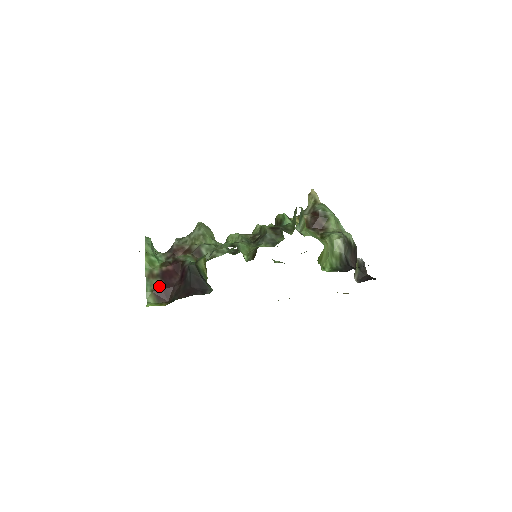
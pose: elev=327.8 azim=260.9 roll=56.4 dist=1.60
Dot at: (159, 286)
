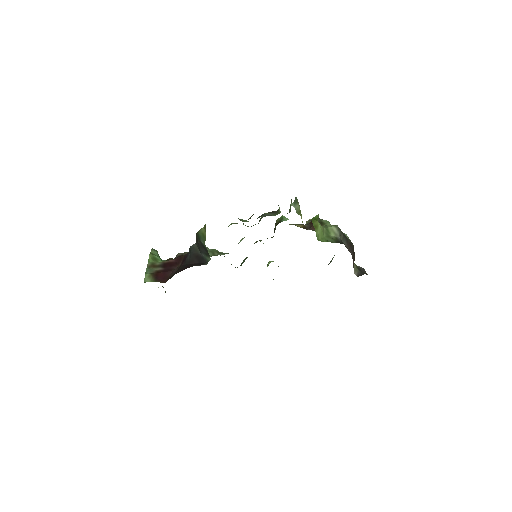
Dot at: (159, 271)
